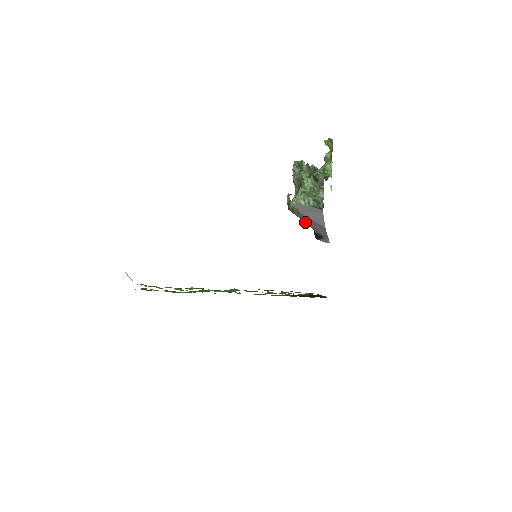
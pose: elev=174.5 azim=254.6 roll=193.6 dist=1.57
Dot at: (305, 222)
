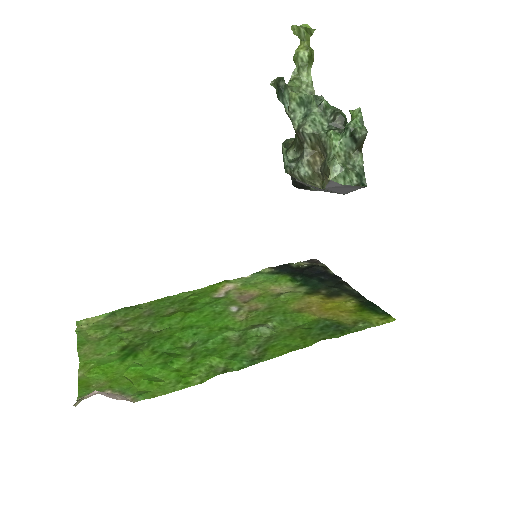
Dot at: (307, 185)
